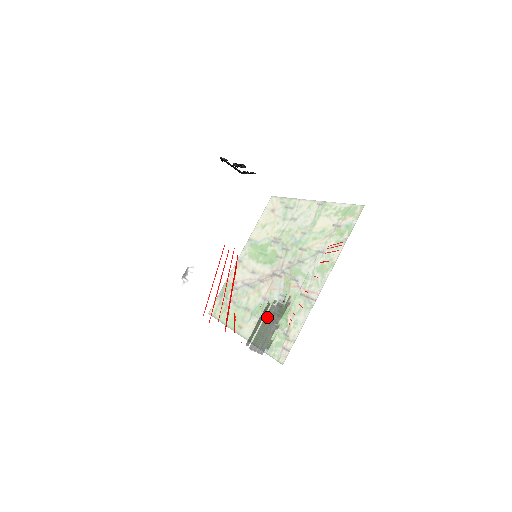
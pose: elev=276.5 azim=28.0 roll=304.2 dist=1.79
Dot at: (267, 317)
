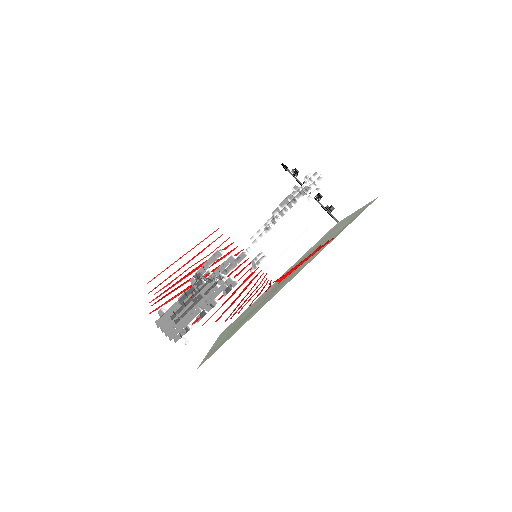
Dot at: (191, 294)
